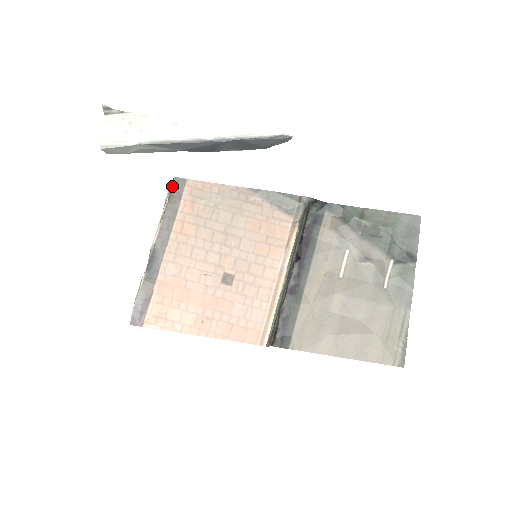
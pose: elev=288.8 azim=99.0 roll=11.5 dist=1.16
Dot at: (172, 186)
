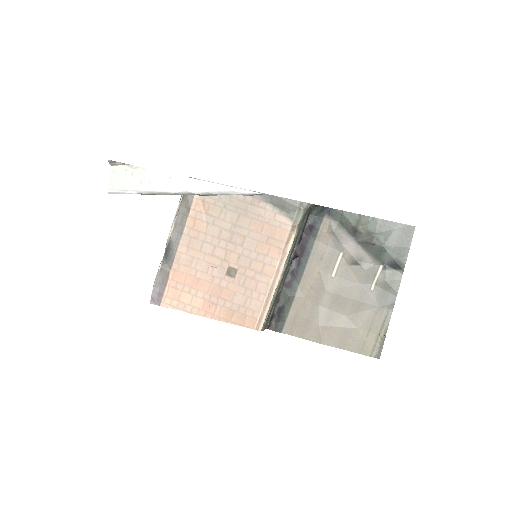
Dot at: occluded
